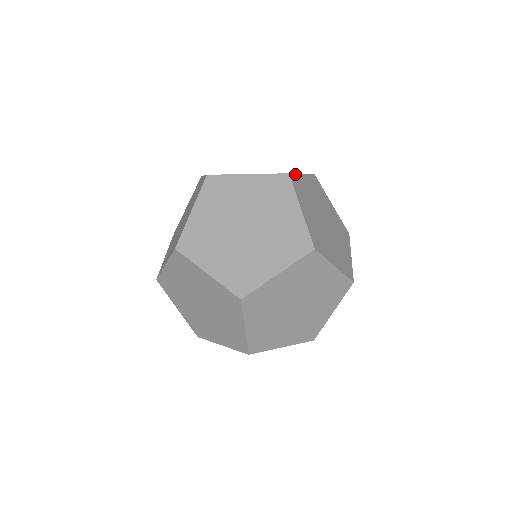
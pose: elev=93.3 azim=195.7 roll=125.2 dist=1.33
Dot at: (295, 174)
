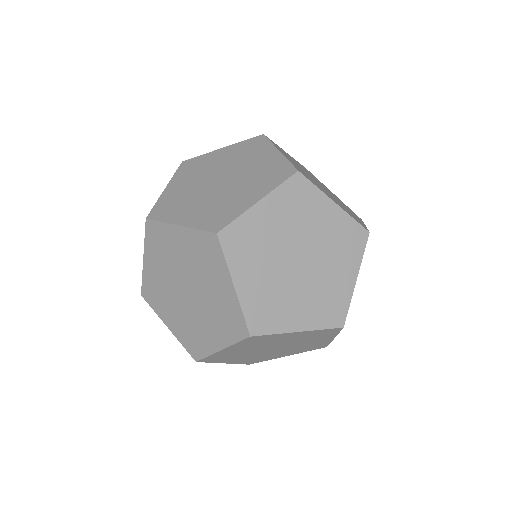
Dot at: (313, 184)
